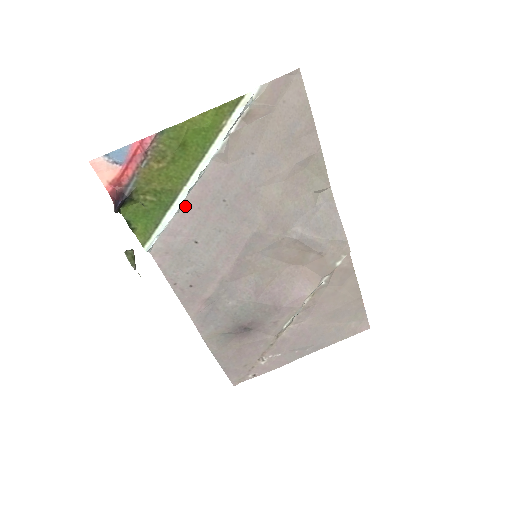
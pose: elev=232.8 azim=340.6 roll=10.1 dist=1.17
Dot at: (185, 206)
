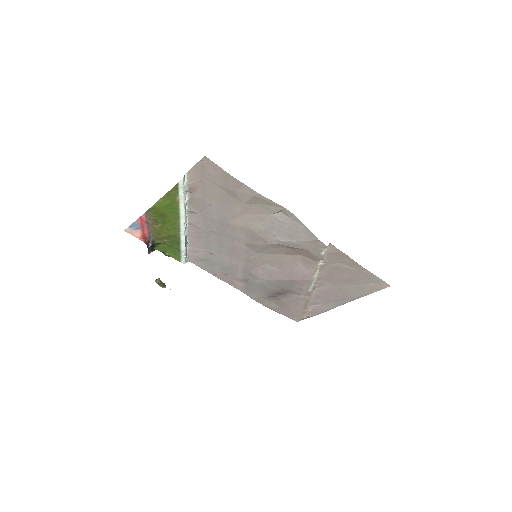
Dot at: (191, 238)
